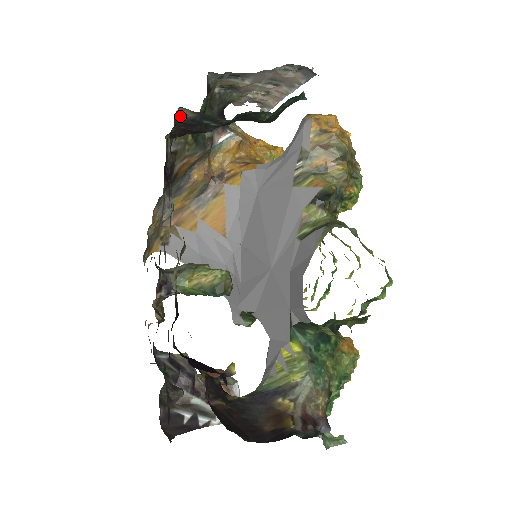
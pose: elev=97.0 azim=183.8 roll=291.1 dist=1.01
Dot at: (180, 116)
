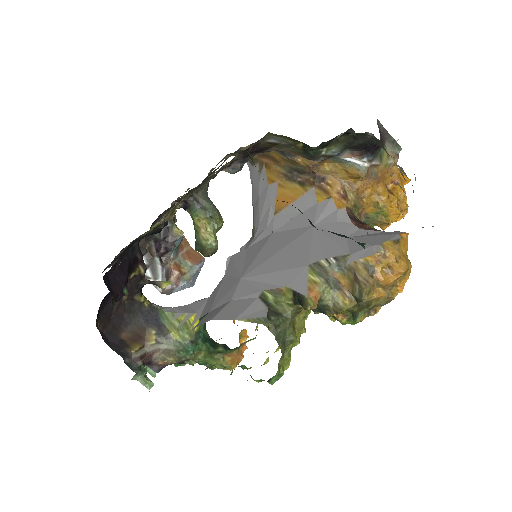
Dot at: (250, 154)
